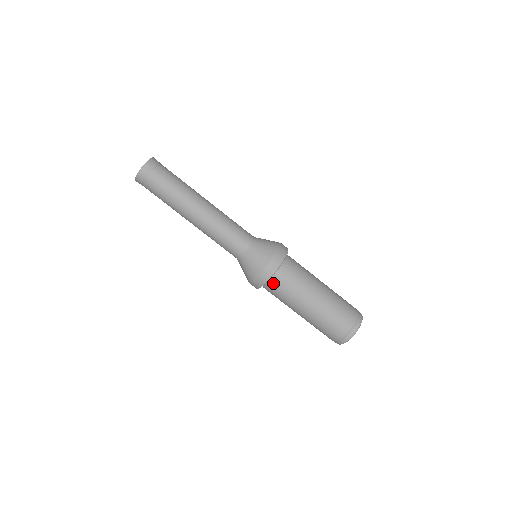
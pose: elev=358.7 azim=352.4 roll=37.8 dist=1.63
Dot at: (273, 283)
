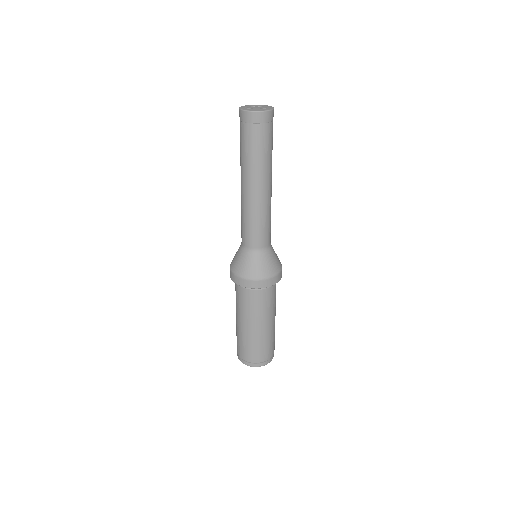
Dot at: (238, 286)
